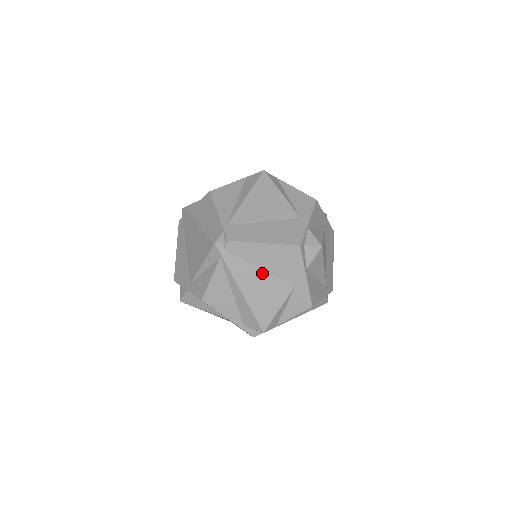
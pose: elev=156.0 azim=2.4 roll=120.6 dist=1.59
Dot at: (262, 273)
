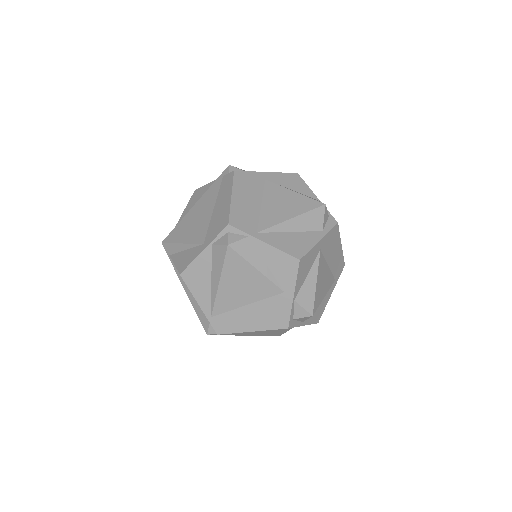
Dot at: occluded
